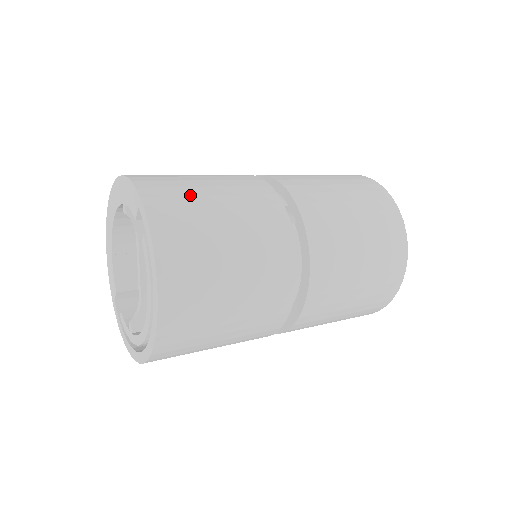
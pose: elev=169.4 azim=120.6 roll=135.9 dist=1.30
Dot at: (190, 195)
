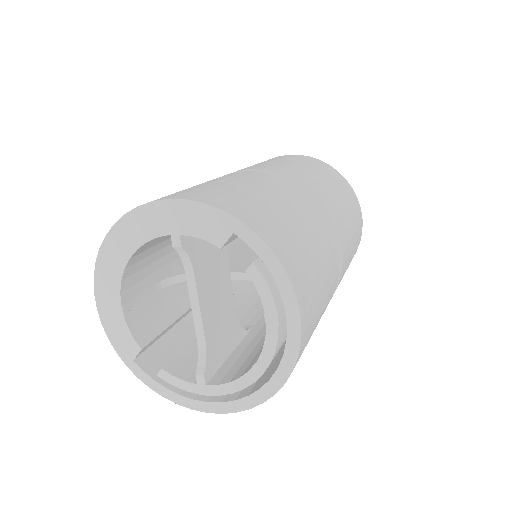
Dot at: (261, 205)
